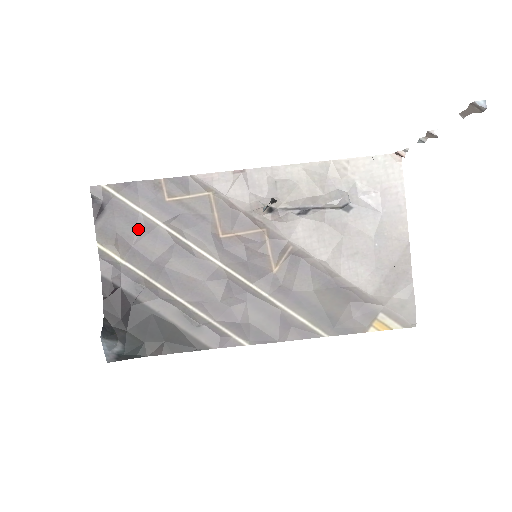
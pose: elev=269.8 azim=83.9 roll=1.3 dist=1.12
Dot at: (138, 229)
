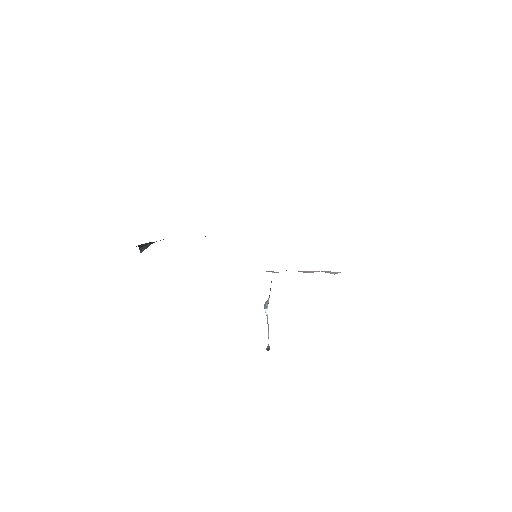
Dot at: occluded
